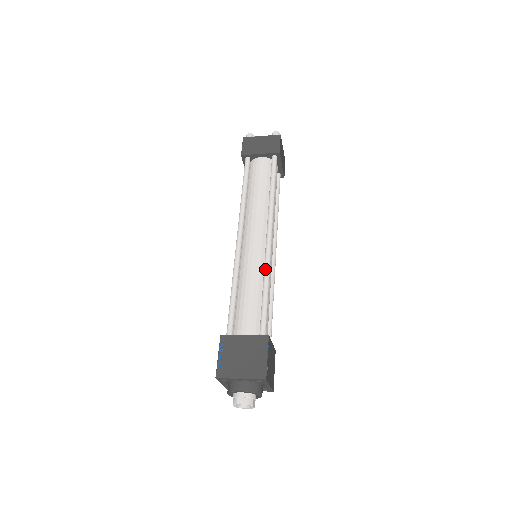
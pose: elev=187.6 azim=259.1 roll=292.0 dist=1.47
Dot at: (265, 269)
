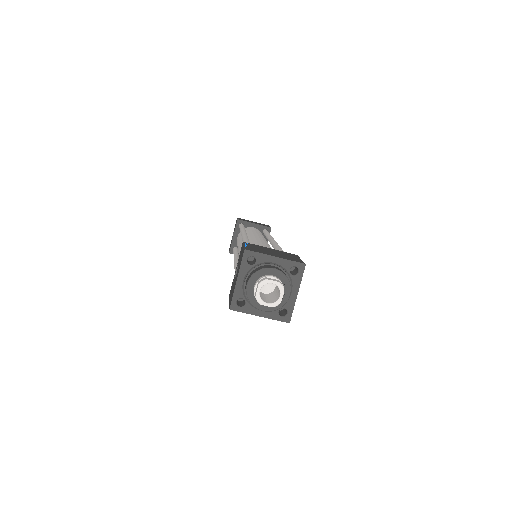
Dot at: (277, 245)
